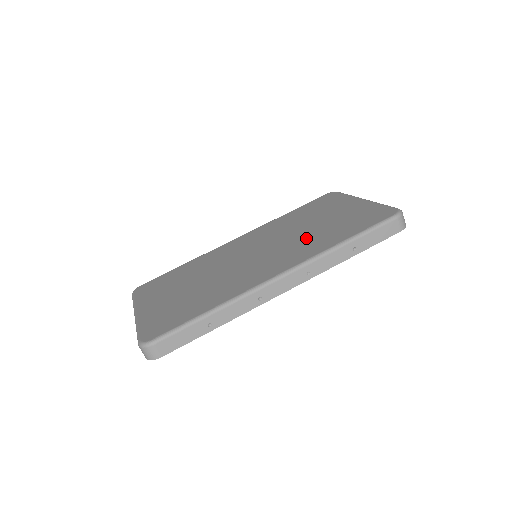
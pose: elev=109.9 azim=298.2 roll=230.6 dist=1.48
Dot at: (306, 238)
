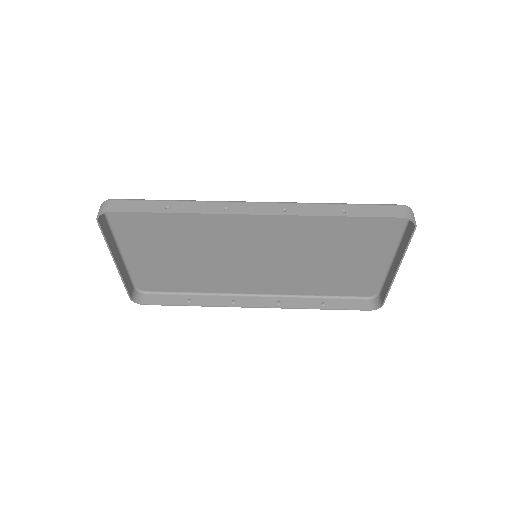
Dot at: (308, 237)
